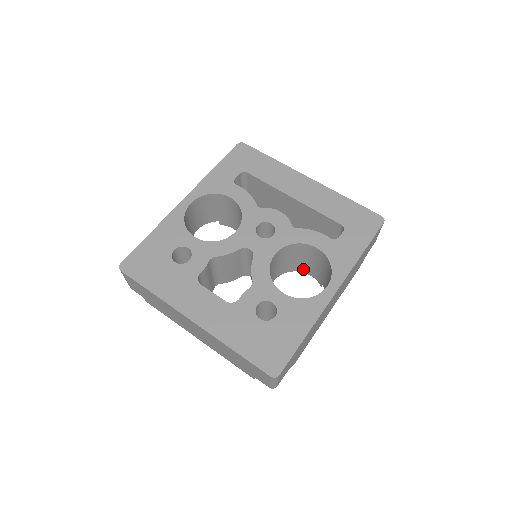
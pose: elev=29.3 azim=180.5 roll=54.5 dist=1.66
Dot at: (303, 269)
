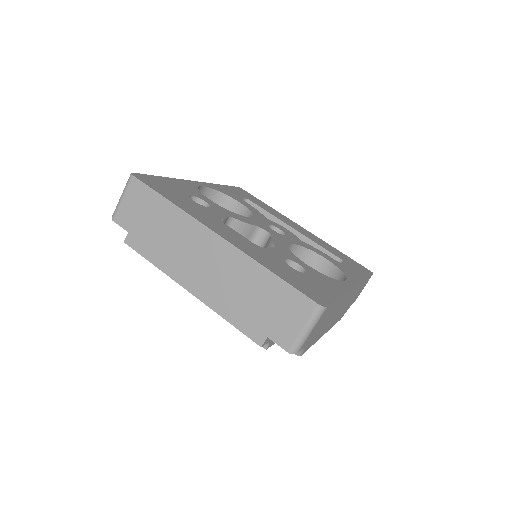
Dot at: occluded
